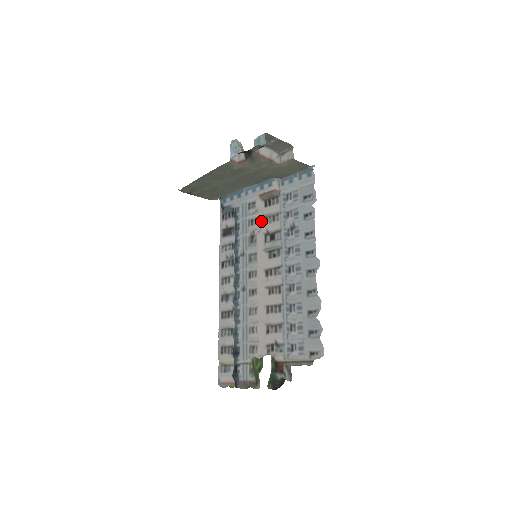
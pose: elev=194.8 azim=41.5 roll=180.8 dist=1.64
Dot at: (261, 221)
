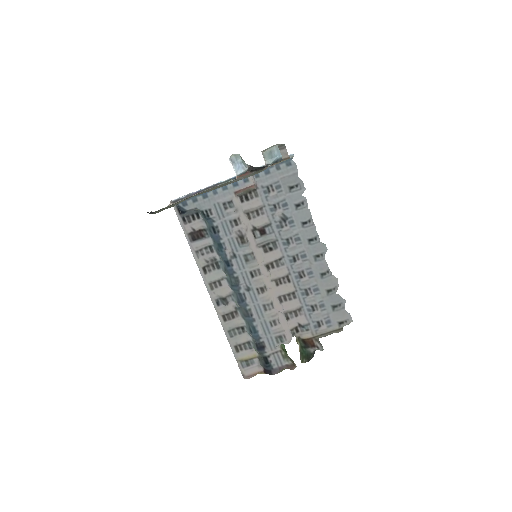
Dot at: (244, 219)
